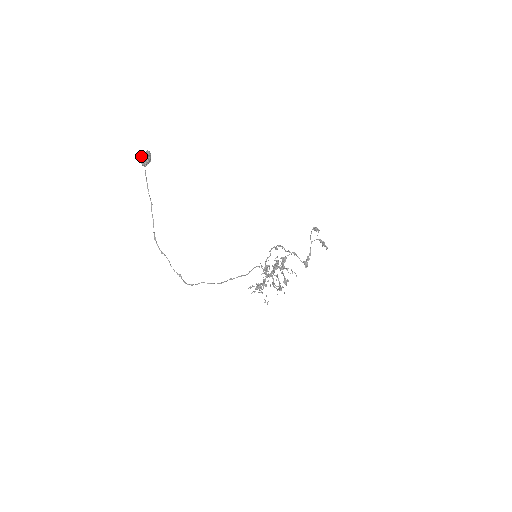
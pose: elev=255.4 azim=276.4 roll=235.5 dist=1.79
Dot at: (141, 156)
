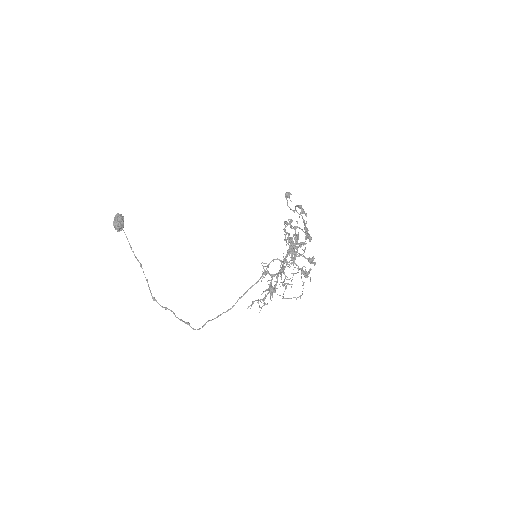
Dot at: occluded
